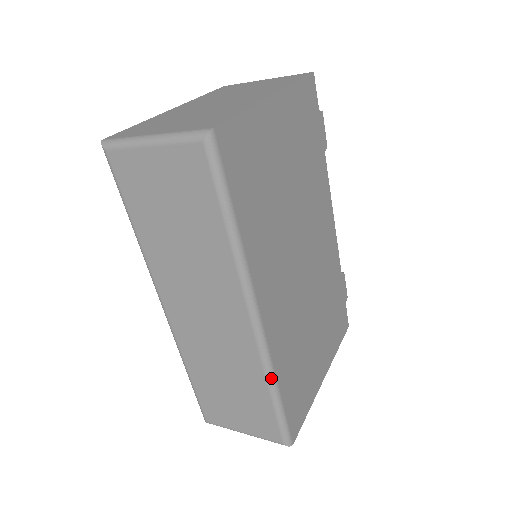
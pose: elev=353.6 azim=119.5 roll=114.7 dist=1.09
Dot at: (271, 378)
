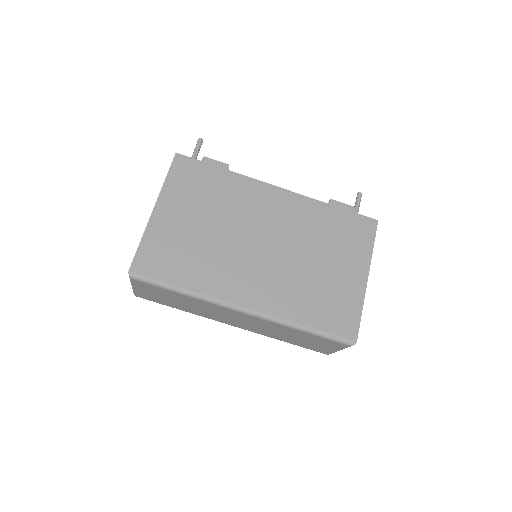
Dot at: (290, 325)
